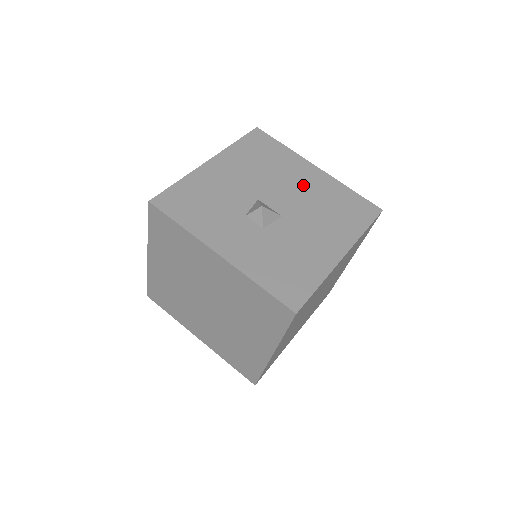
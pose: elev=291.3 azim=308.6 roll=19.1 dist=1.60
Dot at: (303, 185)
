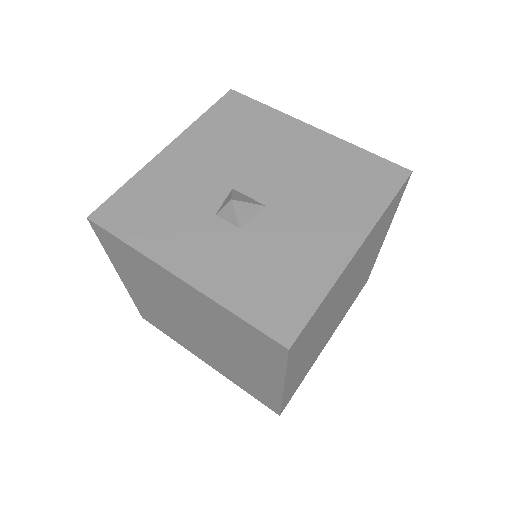
Dot at: (295, 156)
